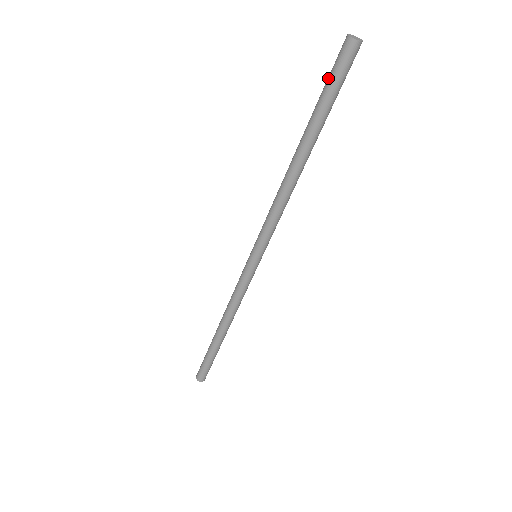
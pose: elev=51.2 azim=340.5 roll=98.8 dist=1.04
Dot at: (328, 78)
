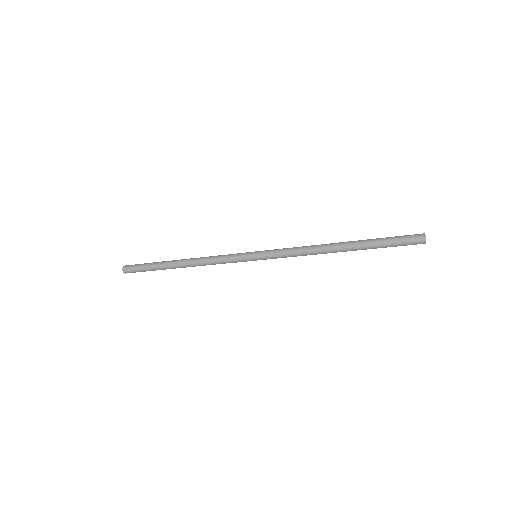
Dot at: (397, 240)
